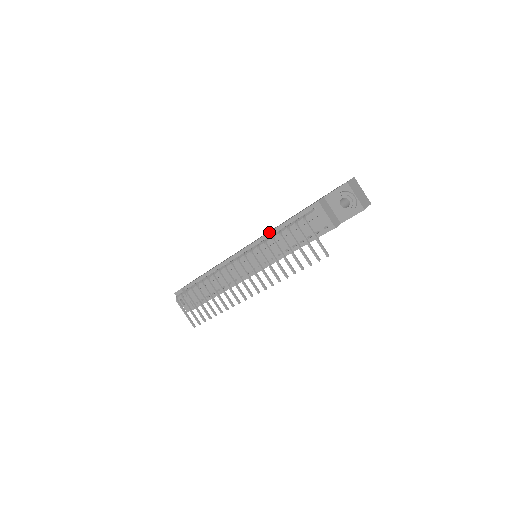
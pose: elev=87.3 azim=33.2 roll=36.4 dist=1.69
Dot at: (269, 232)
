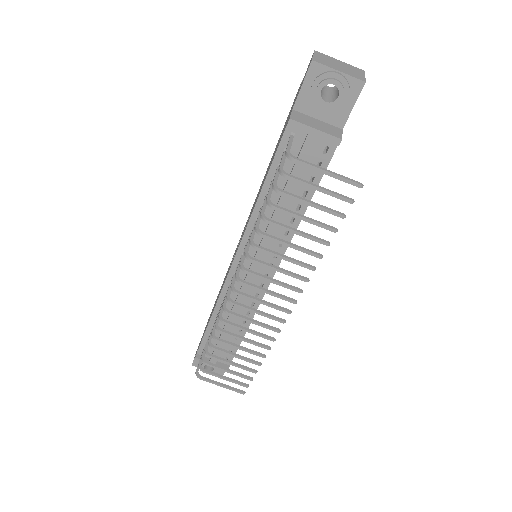
Dot at: (251, 214)
